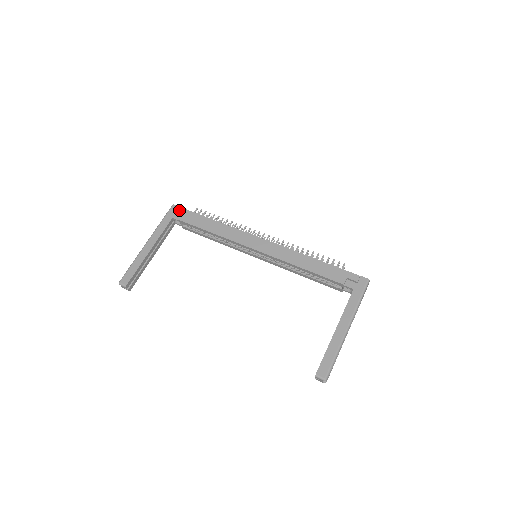
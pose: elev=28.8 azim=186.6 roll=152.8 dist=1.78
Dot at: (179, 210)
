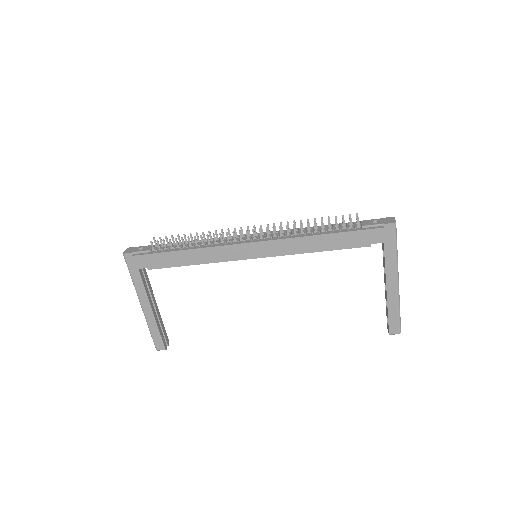
Dot at: (137, 260)
